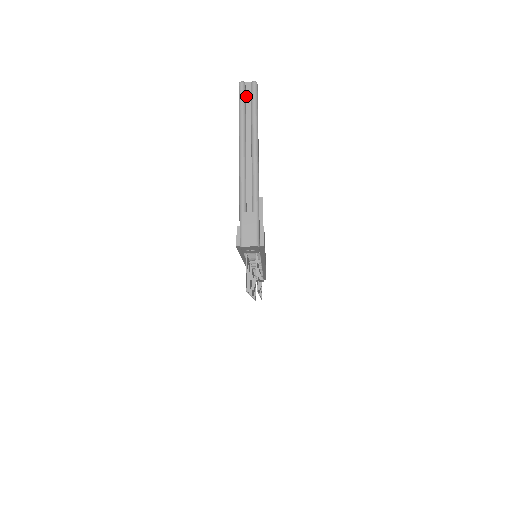
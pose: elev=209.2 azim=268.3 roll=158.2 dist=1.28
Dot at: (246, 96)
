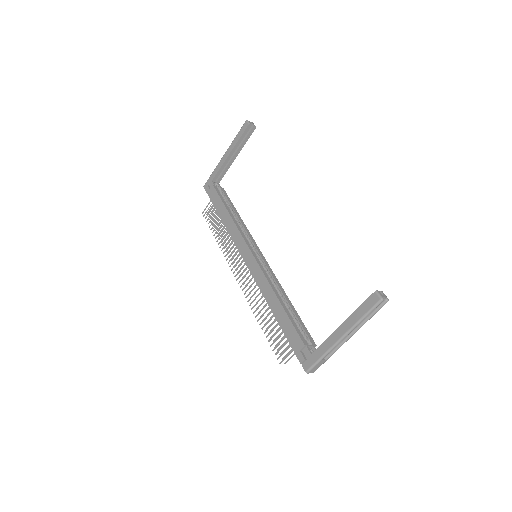
Dot at: (377, 305)
